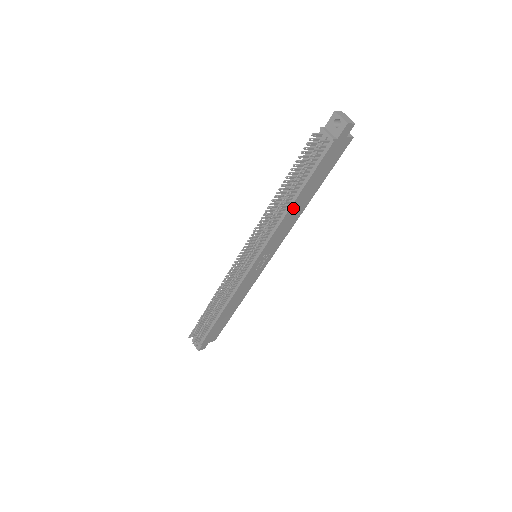
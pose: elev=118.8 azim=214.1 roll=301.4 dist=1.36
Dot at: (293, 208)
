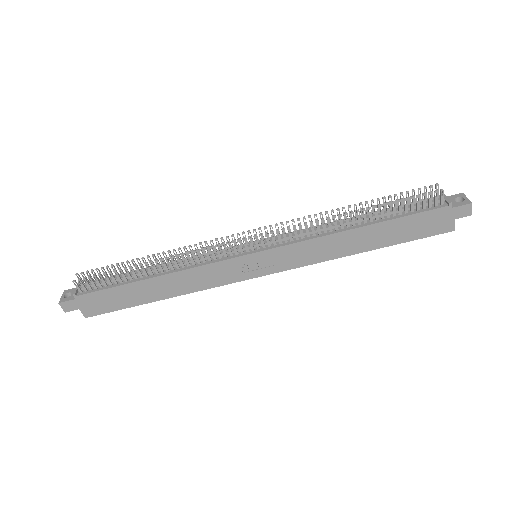
Dot at: (350, 235)
